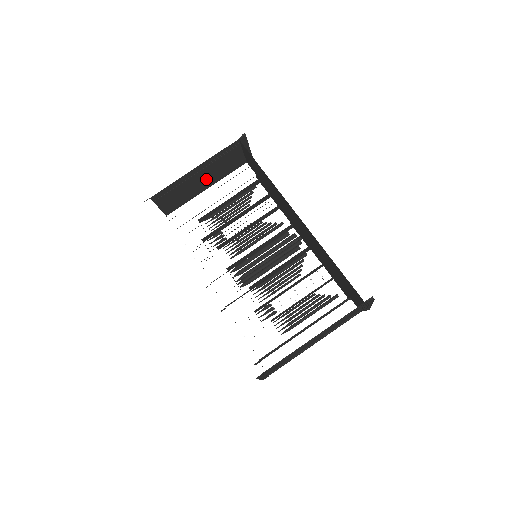
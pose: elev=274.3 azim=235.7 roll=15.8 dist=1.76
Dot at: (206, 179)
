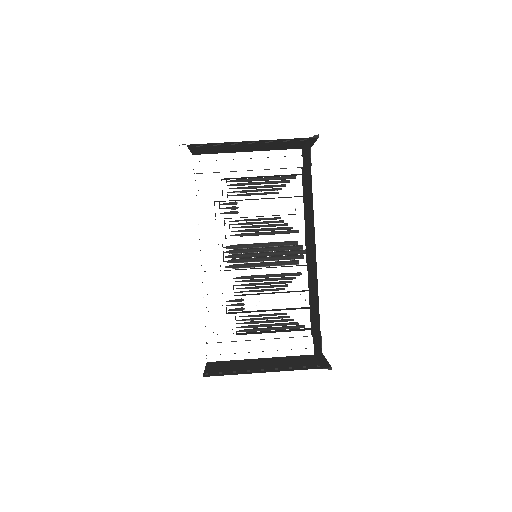
Dot at: (253, 147)
